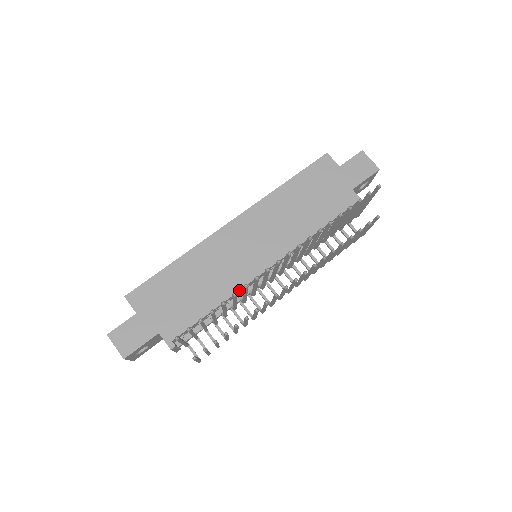
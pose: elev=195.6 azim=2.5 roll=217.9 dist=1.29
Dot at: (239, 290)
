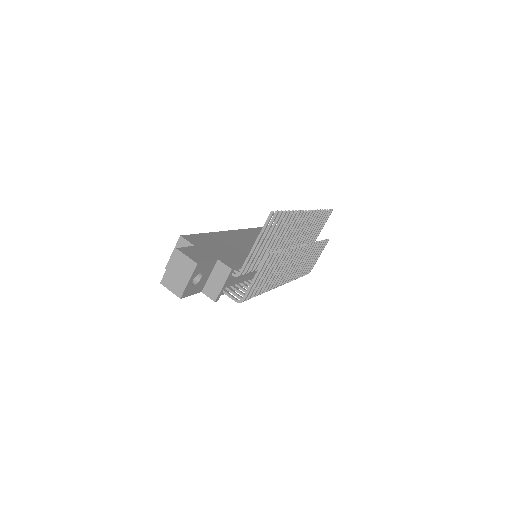
Dot at: occluded
